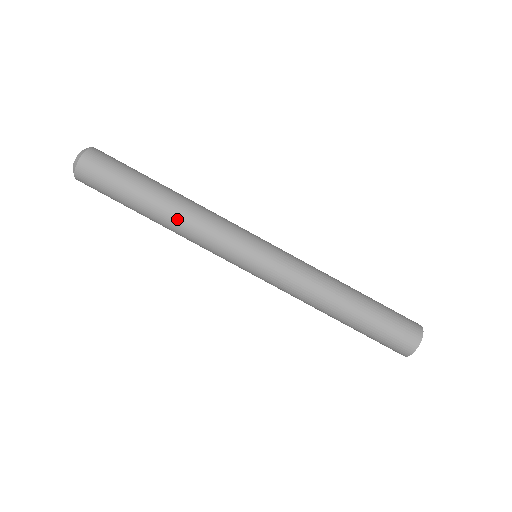
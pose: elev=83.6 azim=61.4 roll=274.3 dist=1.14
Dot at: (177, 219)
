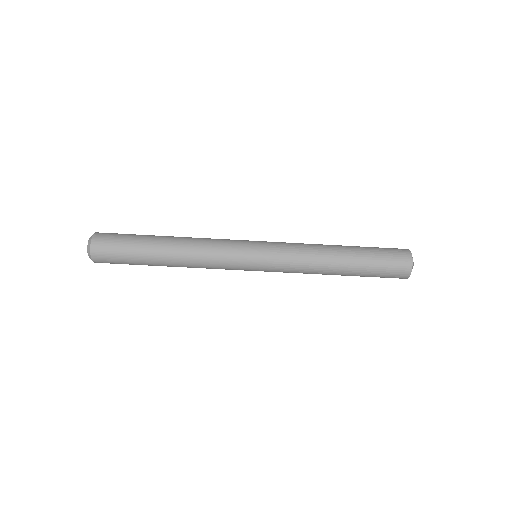
Dot at: (184, 266)
